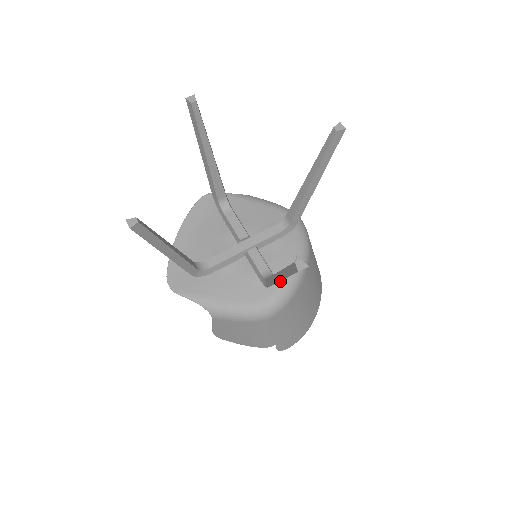
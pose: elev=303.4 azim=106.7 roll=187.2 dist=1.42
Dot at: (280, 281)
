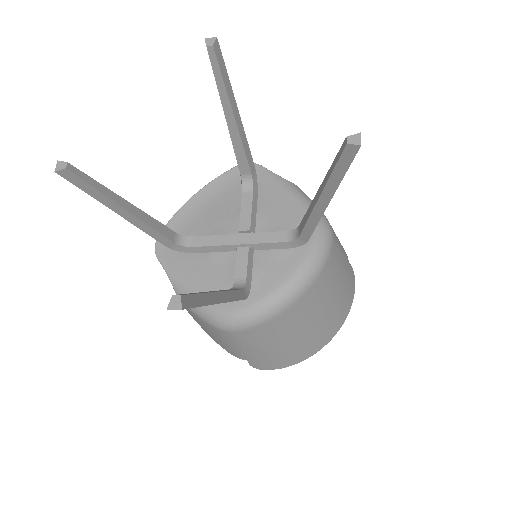
Dot at: (255, 298)
